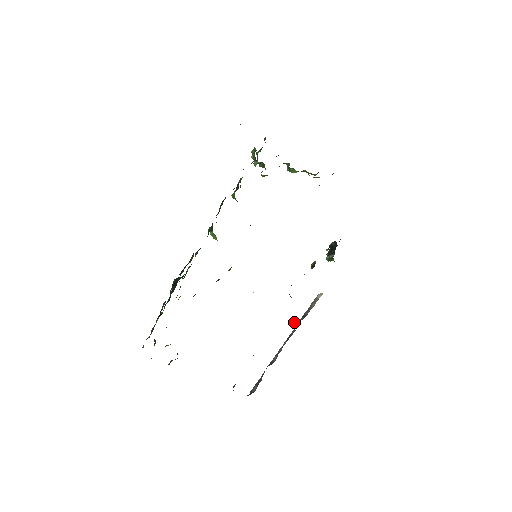
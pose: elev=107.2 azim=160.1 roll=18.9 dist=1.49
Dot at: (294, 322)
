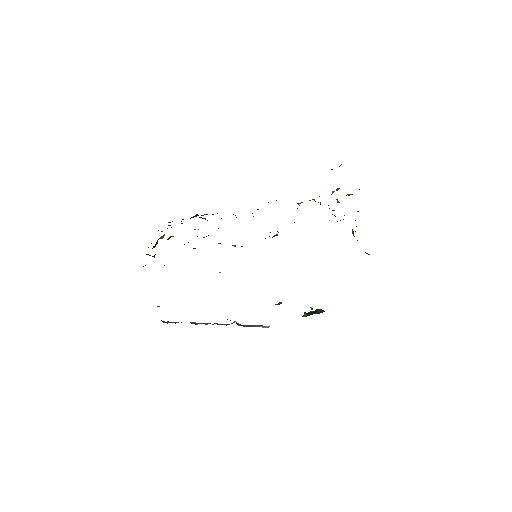
Dot at: (235, 321)
